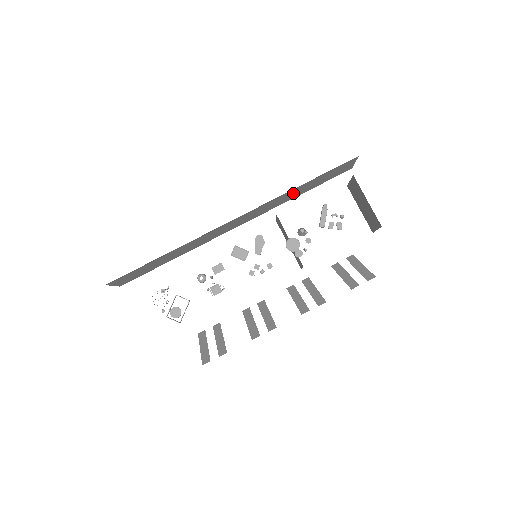
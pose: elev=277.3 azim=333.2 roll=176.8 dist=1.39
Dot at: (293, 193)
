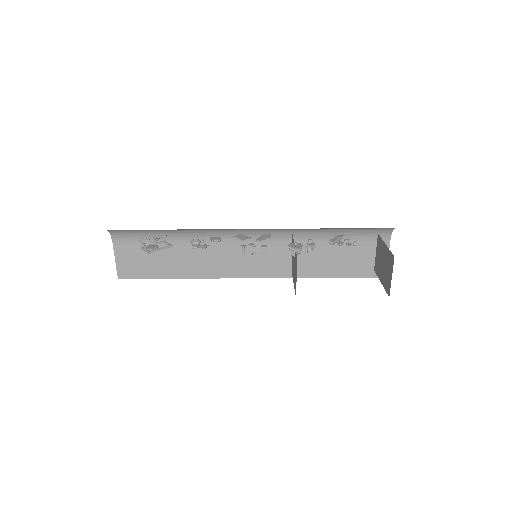
Dot at: (318, 258)
